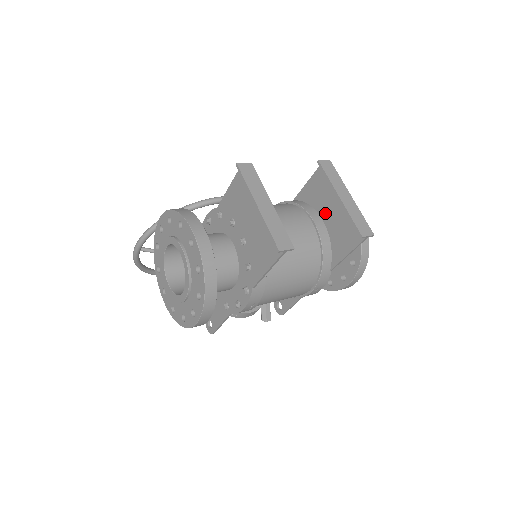
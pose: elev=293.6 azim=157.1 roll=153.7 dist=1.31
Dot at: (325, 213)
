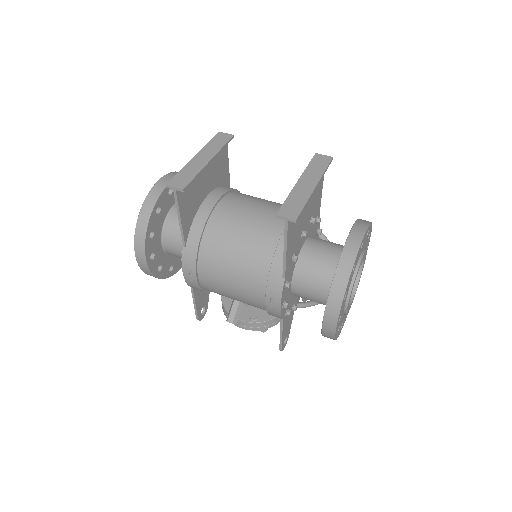
Dot at: occluded
